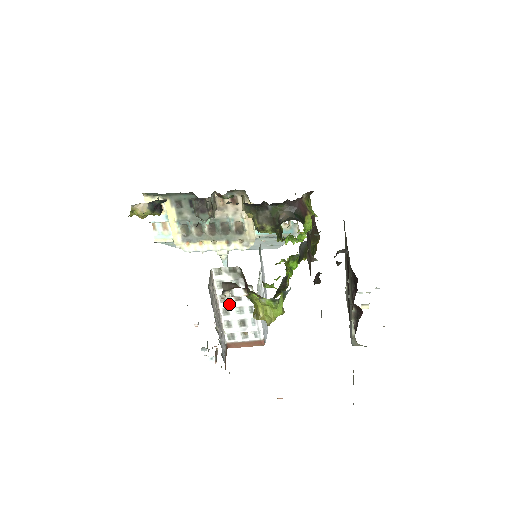
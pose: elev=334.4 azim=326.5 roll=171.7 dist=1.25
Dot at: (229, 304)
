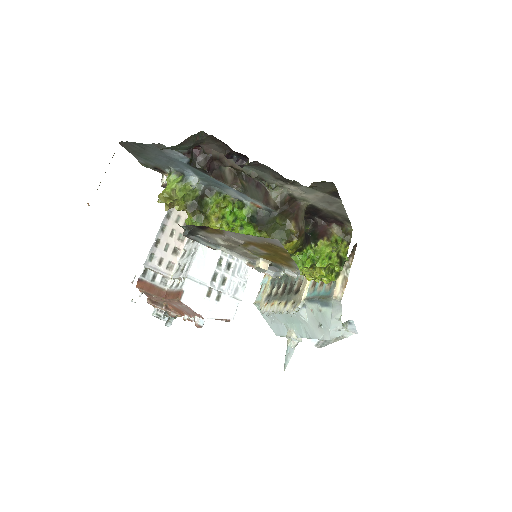
Dot at: (188, 246)
